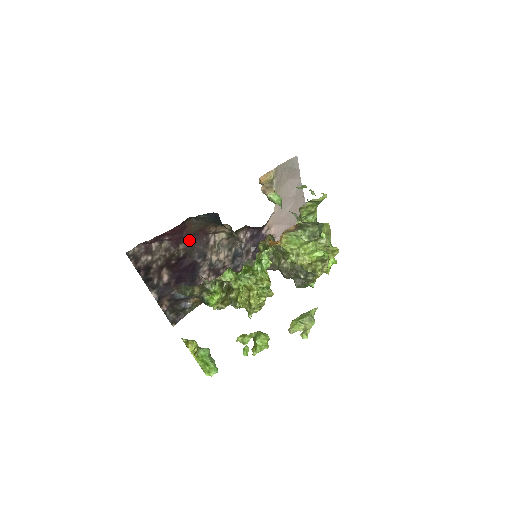
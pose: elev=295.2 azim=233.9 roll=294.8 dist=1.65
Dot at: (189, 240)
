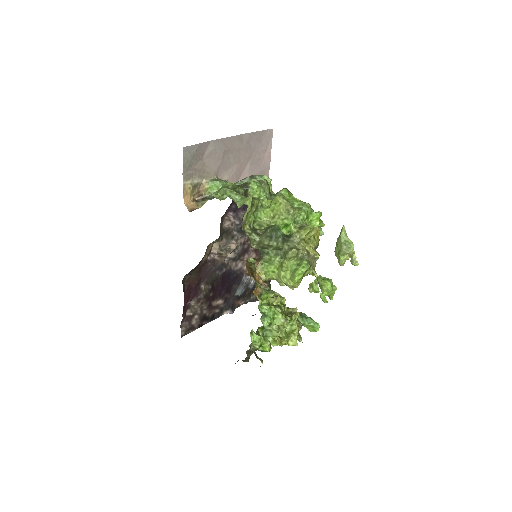
Dot at: (201, 279)
